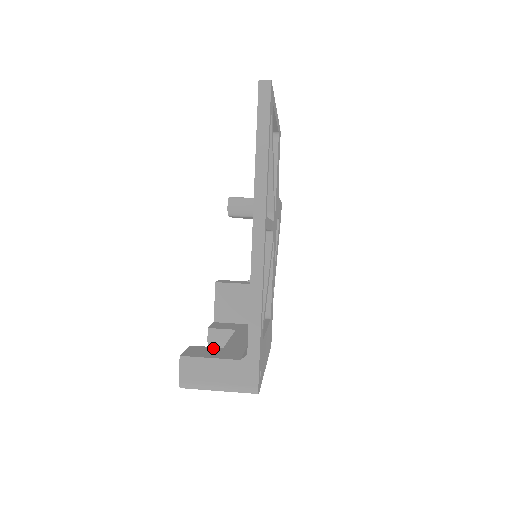
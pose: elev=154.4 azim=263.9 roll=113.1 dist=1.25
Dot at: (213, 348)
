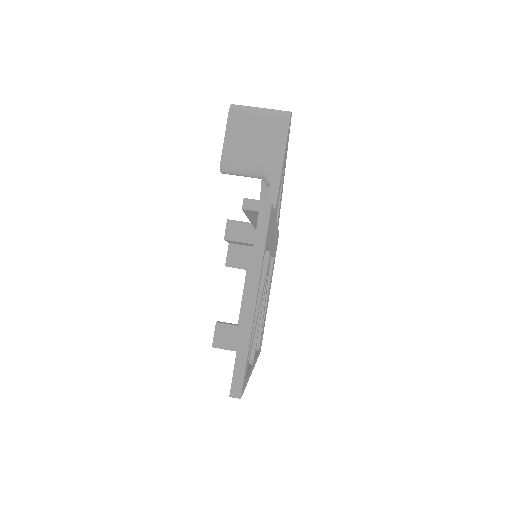
Dot at: (231, 328)
